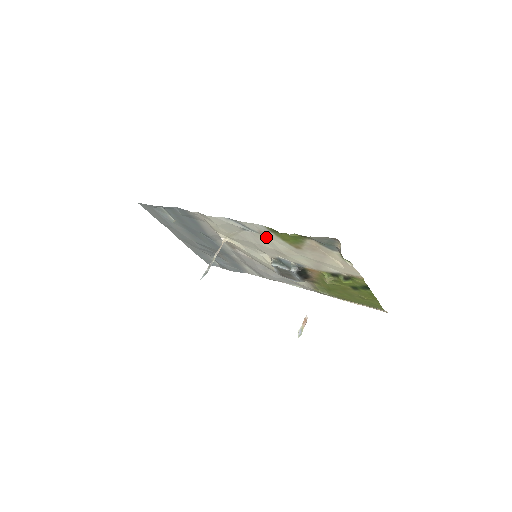
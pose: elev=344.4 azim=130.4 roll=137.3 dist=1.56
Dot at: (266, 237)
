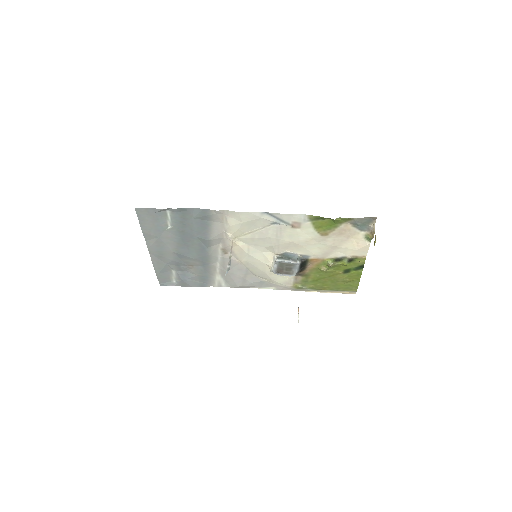
Dot at: (295, 229)
